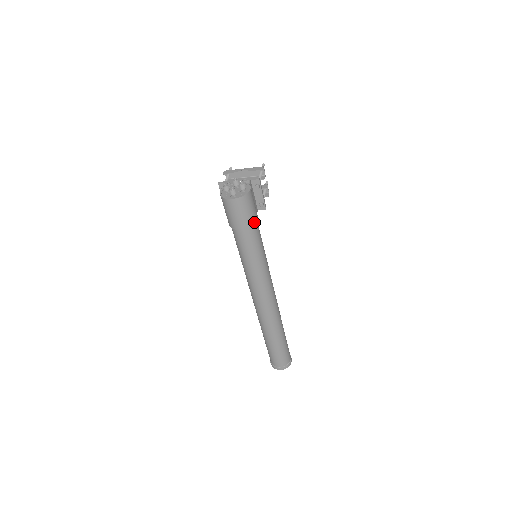
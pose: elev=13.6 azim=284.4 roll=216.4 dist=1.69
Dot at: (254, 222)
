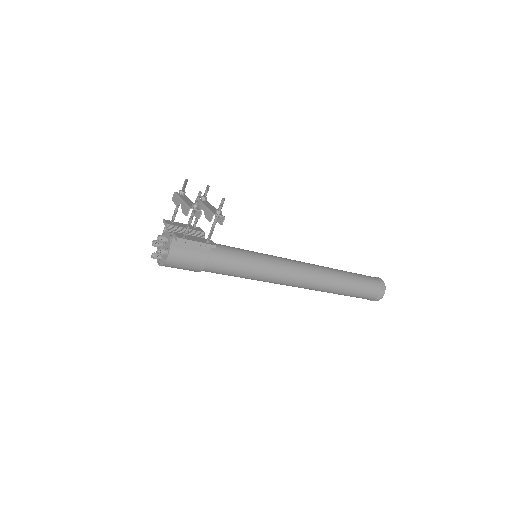
Dot at: (200, 268)
